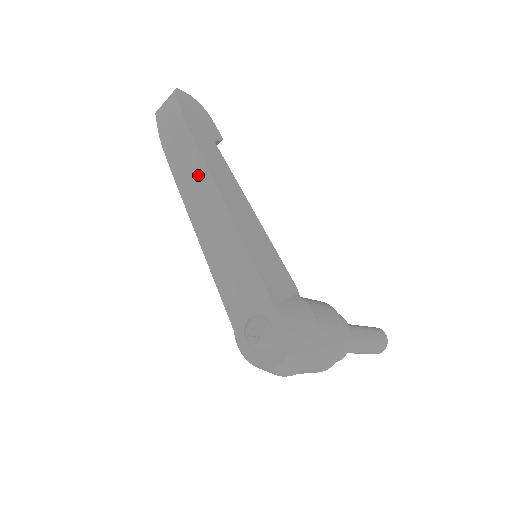
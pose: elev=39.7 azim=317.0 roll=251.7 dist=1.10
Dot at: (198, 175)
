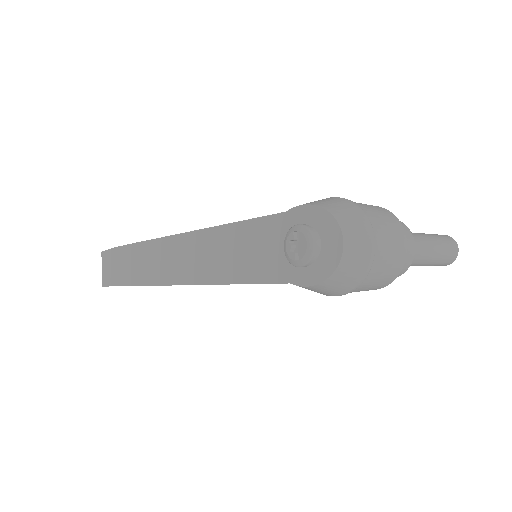
Dot at: (155, 253)
